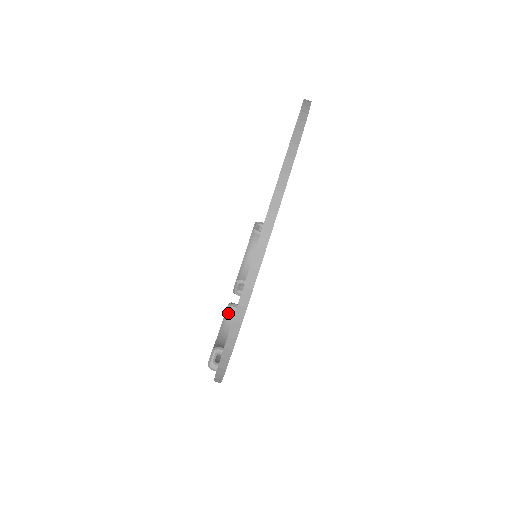
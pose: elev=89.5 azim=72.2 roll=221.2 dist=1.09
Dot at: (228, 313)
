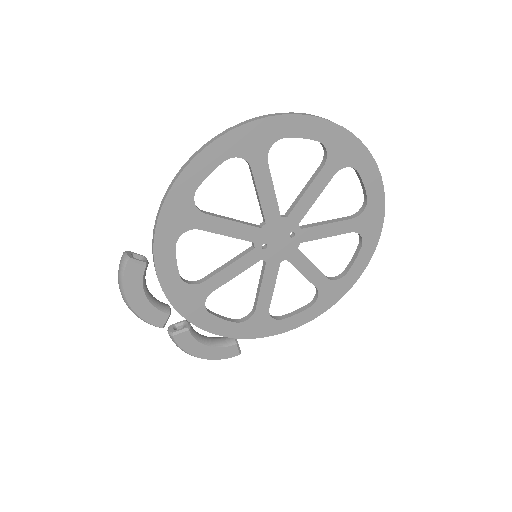
Dot at: occluded
